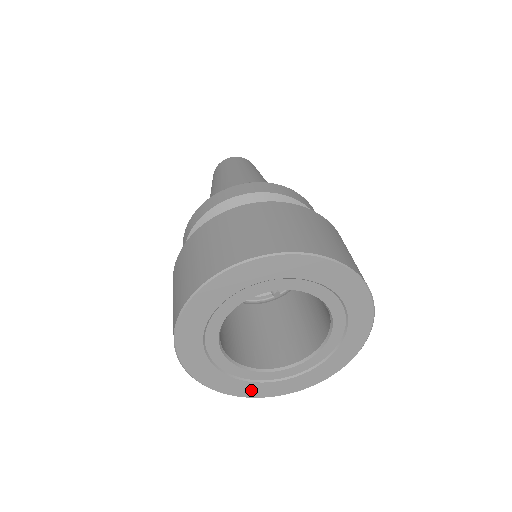
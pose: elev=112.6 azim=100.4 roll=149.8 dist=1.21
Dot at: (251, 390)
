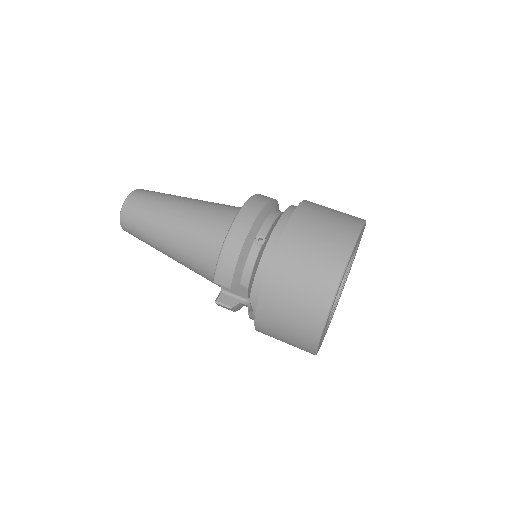
Dot at: occluded
